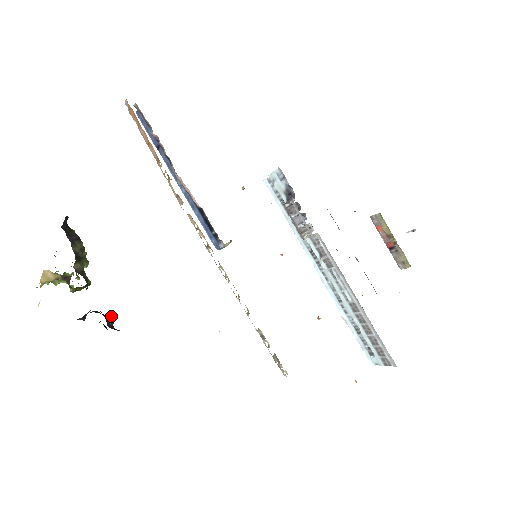
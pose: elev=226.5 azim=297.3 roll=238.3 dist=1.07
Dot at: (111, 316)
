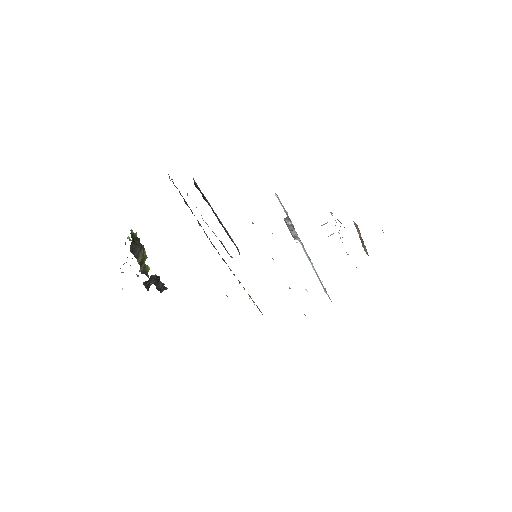
Dot at: (162, 284)
